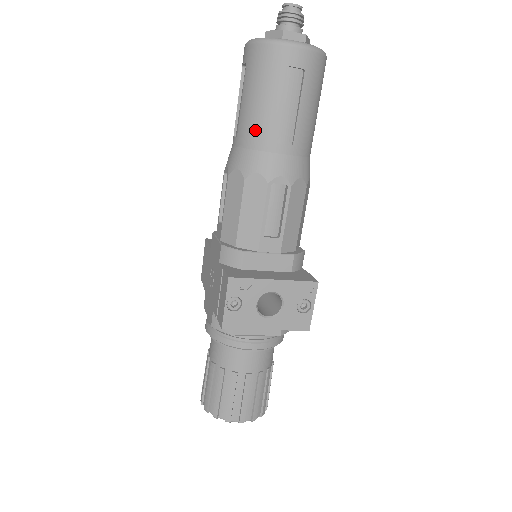
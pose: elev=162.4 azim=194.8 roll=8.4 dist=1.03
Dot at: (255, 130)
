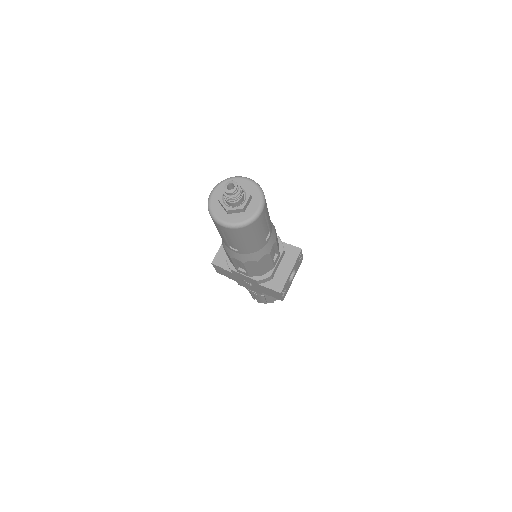
Dot at: (254, 248)
